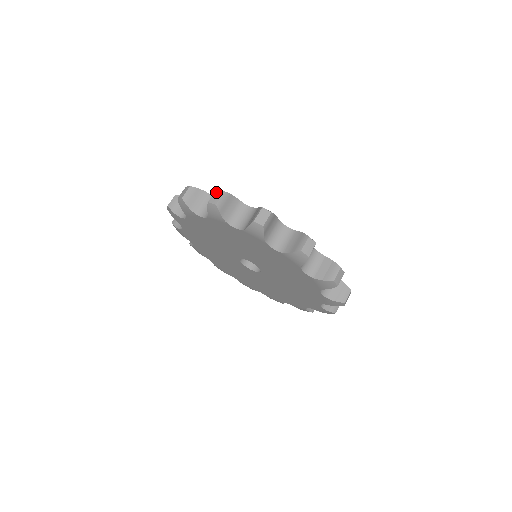
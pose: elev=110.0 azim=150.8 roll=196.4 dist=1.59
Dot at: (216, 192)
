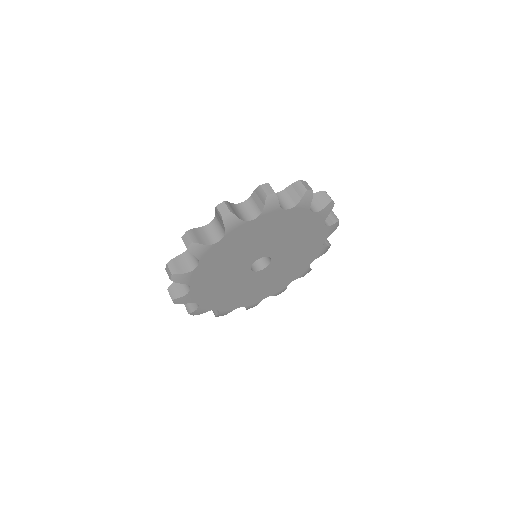
Dot at: (263, 186)
